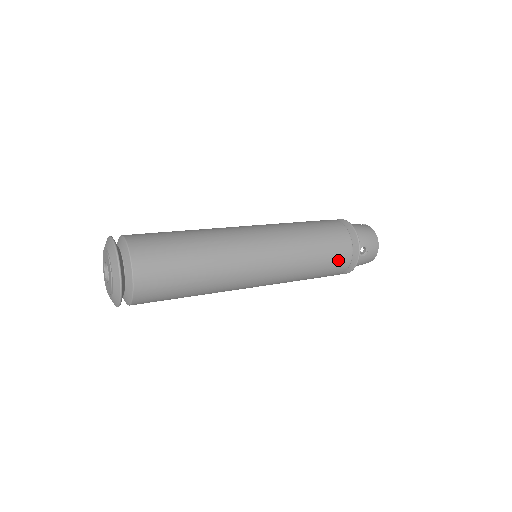
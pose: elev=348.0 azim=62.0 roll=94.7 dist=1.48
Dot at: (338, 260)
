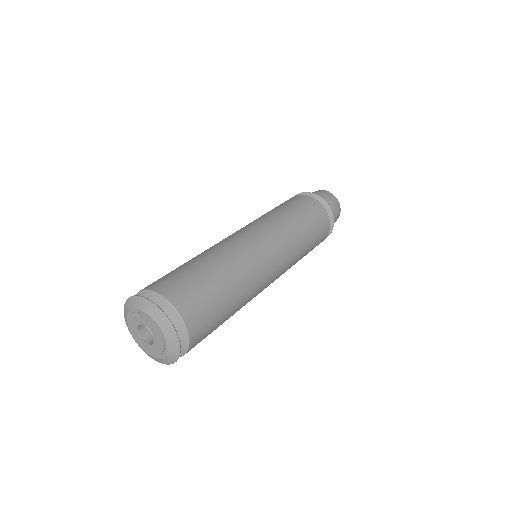
Dot at: occluded
